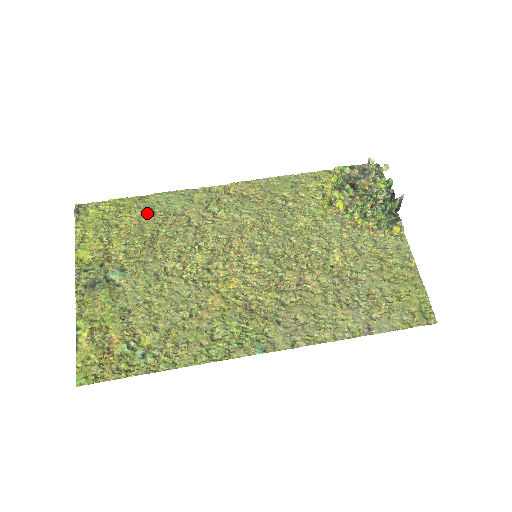
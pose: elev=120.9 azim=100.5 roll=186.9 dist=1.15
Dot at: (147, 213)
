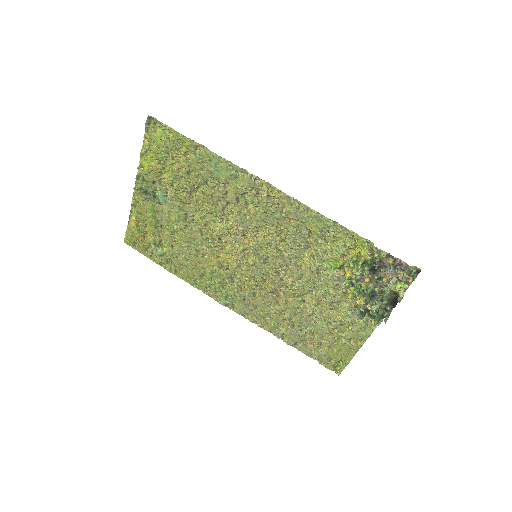
Dot at: (197, 165)
